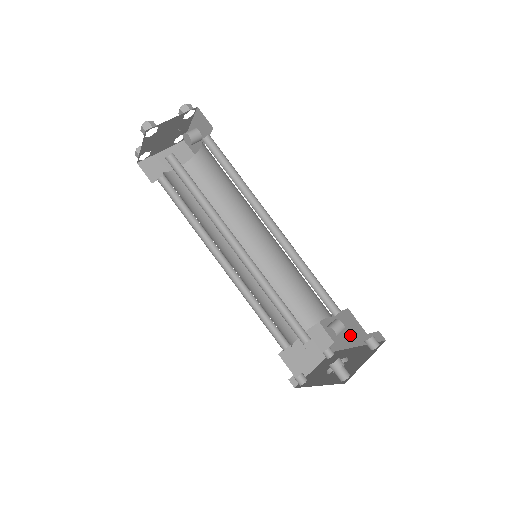
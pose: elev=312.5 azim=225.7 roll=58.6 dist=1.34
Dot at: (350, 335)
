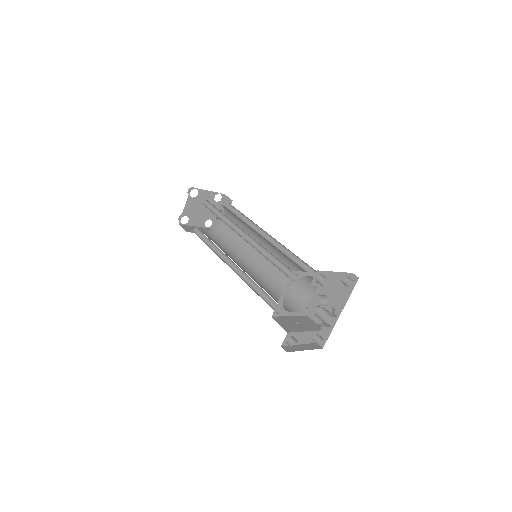
Dot at: (334, 304)
